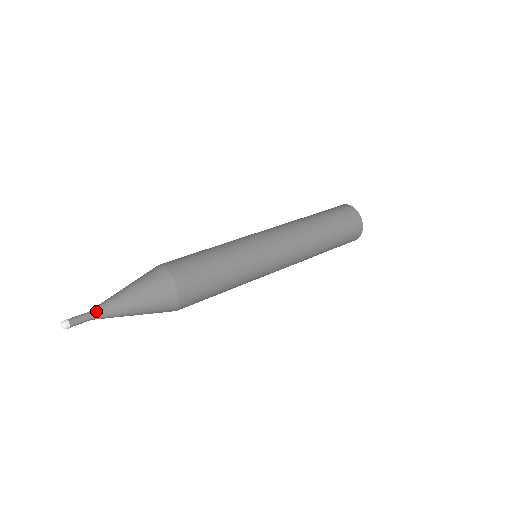
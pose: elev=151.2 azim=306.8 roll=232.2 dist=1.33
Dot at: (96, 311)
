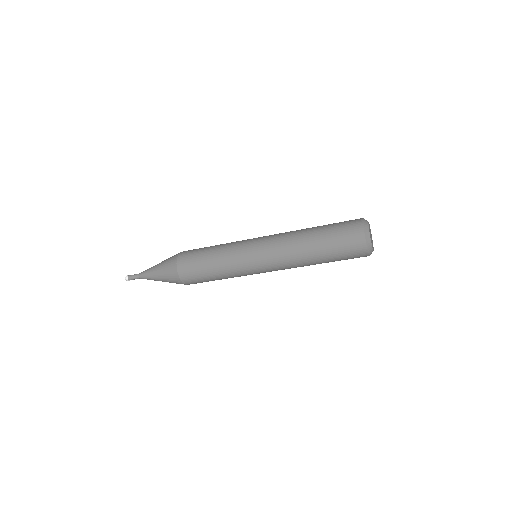
Dot at: (141, 273)
